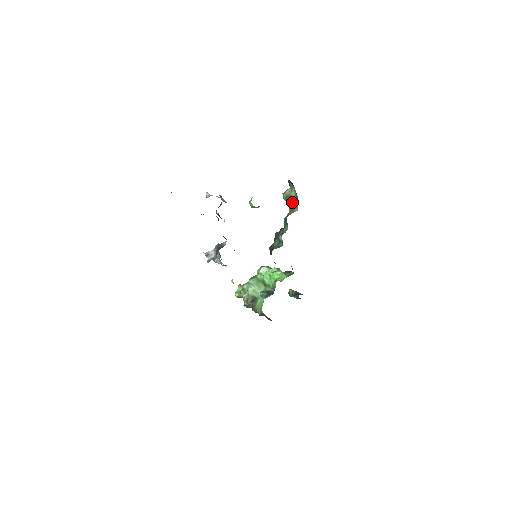
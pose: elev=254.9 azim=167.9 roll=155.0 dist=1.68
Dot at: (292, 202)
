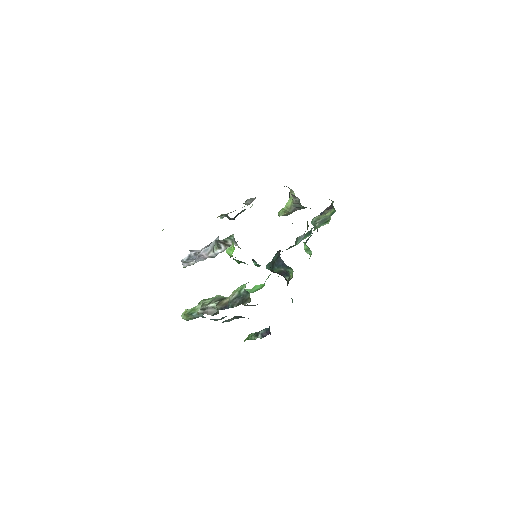
Dot at: (323, 221)
